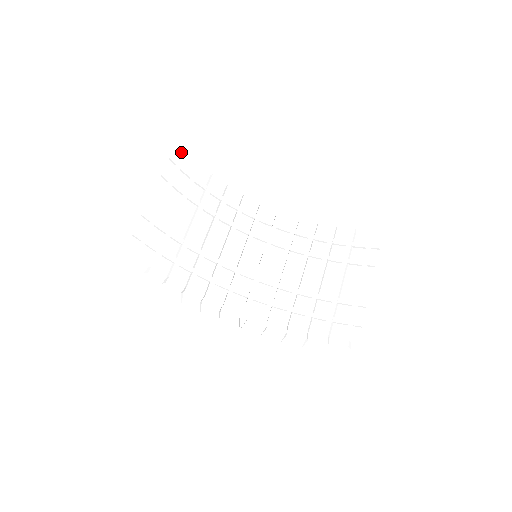
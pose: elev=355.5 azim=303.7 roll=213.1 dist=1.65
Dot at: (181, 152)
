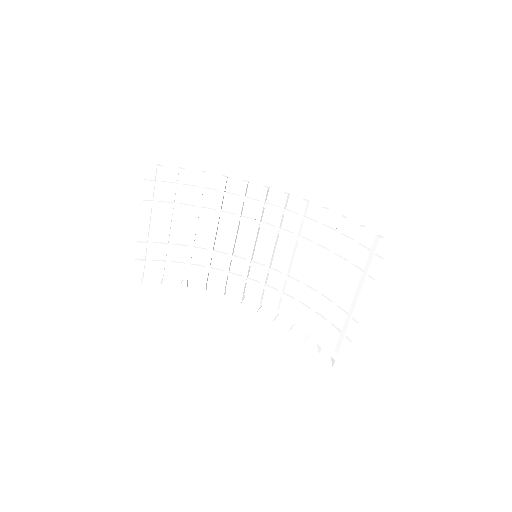
Dot at: (156, 169)
